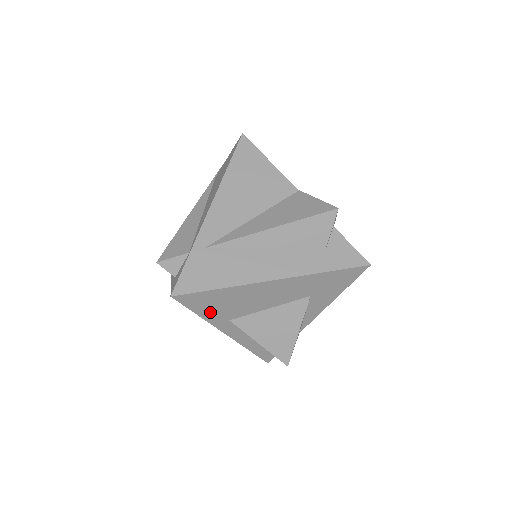
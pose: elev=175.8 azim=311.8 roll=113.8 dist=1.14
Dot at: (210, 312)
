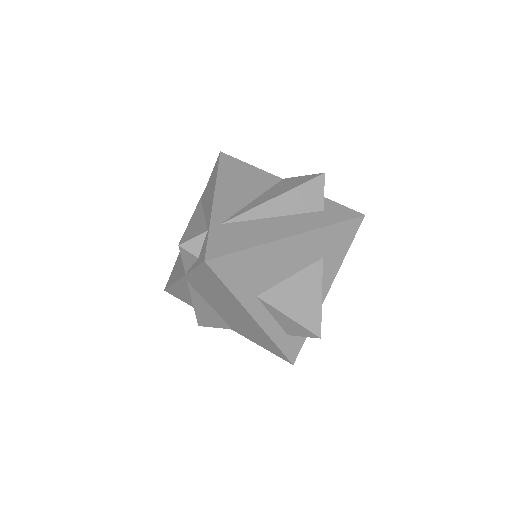
Dot at: (239, 284)
